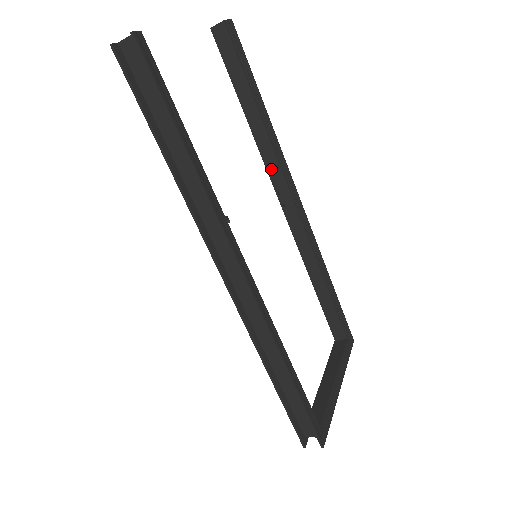
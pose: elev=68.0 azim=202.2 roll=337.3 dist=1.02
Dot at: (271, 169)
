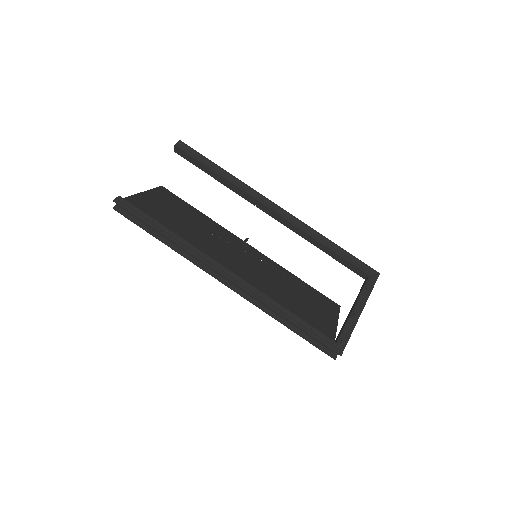
Dot at: (248, 199)
